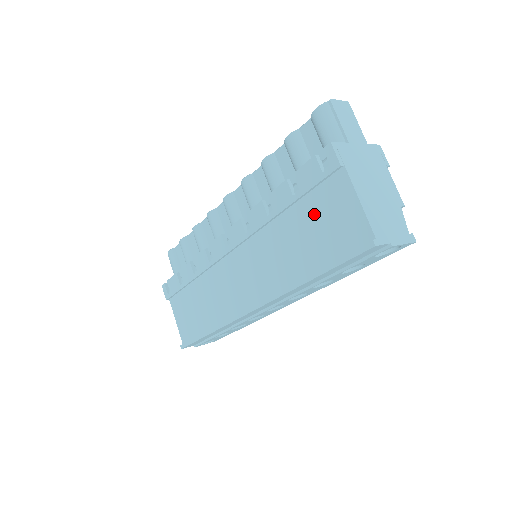
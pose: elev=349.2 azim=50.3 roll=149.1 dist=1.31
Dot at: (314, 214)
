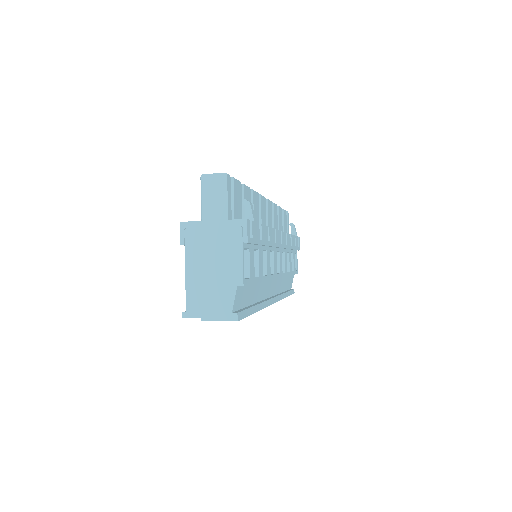
Dot at: occluded
